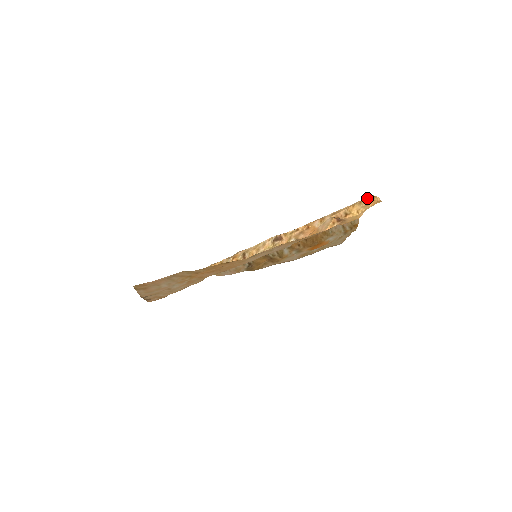
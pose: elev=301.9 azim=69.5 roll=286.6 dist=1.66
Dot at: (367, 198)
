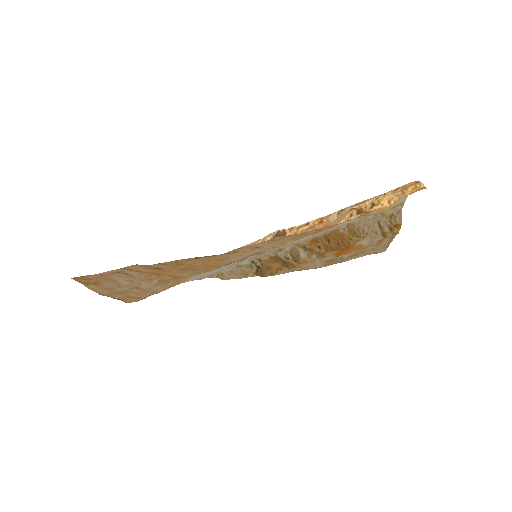
Dot at: (407, 184)
